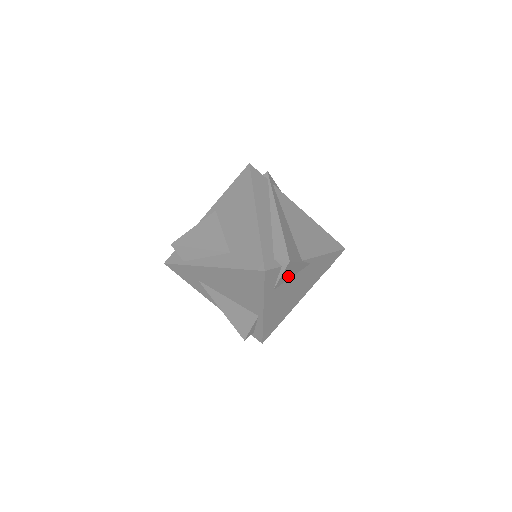
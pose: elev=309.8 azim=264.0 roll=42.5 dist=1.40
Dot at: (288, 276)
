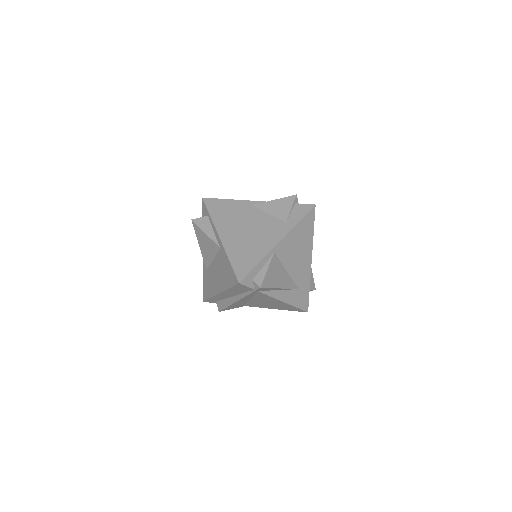
Dot at: occluded
